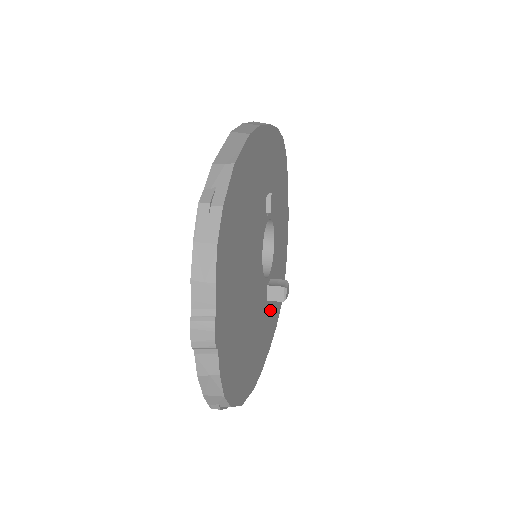
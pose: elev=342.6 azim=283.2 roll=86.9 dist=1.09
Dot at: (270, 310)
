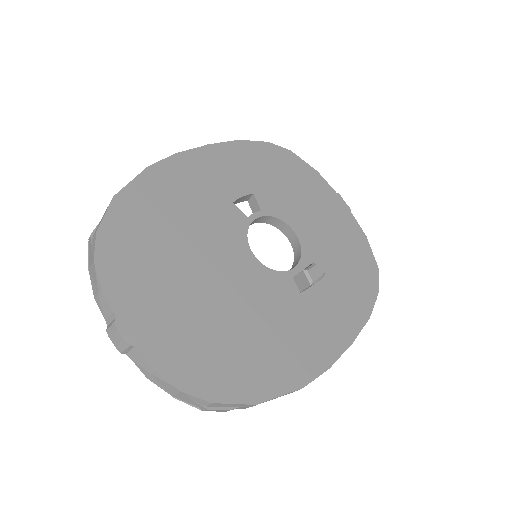
Dot at: (326, 301)
